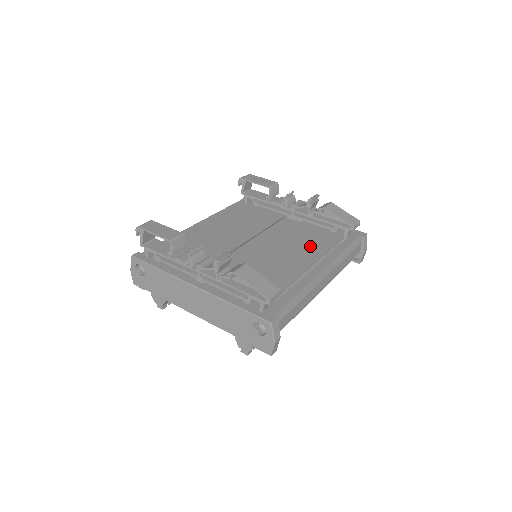
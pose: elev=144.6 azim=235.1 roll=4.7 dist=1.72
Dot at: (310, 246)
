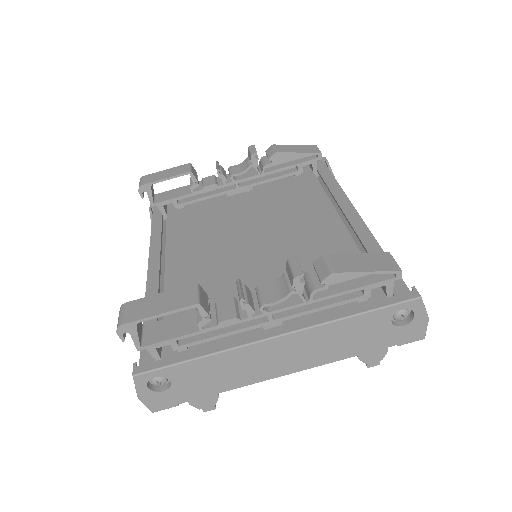
Dot at: (304, 202)
